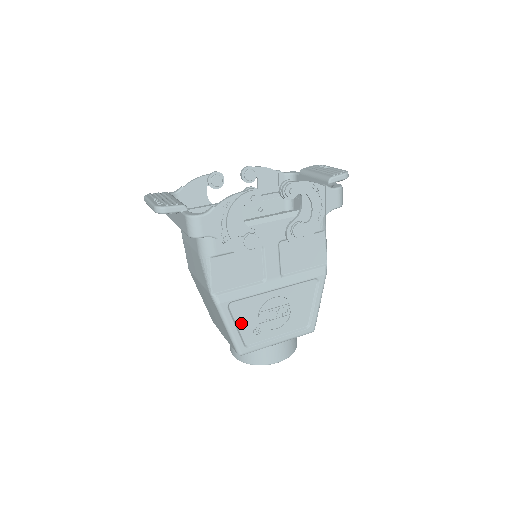
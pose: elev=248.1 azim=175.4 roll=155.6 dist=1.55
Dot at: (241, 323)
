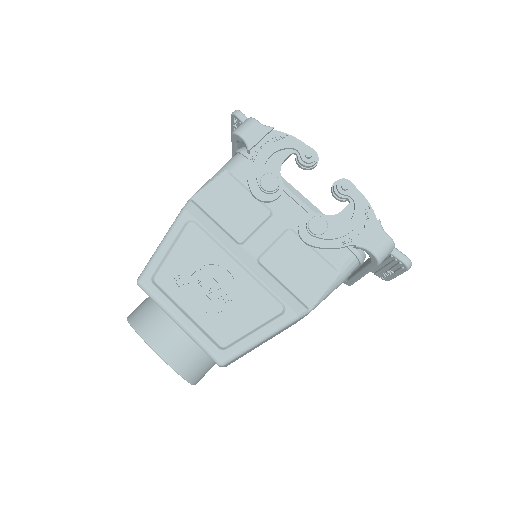
Dot at: (177, 253)
